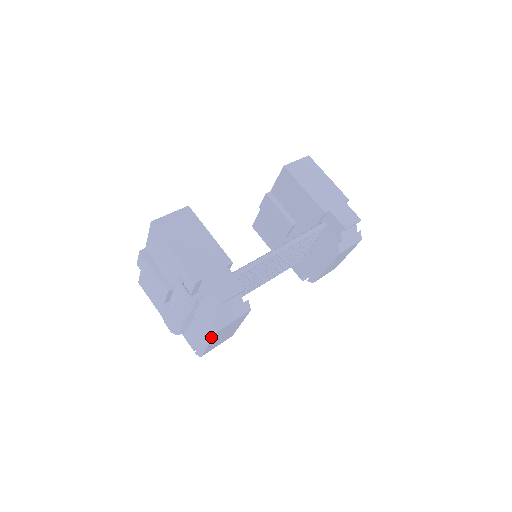
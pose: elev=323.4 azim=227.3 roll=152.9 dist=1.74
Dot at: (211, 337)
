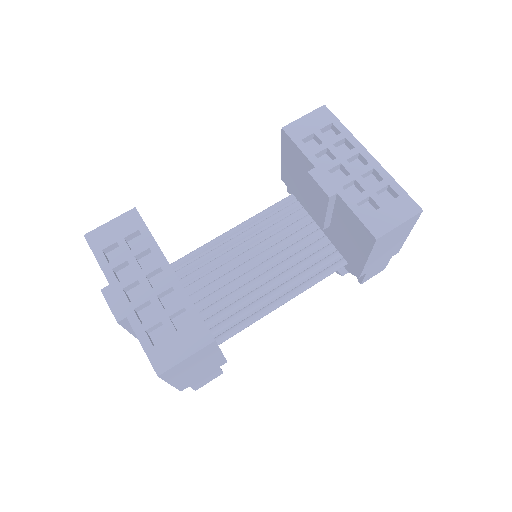
Dot at: occluded
